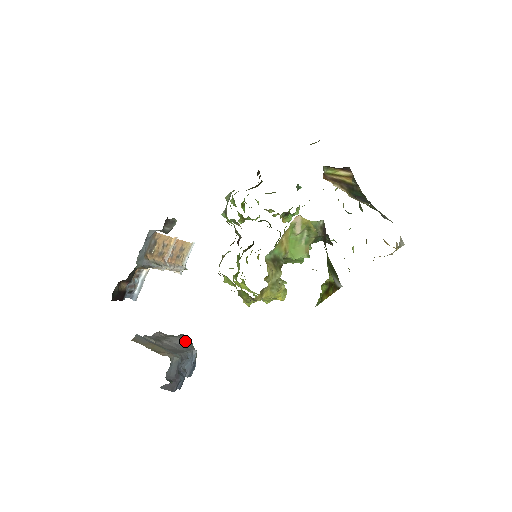
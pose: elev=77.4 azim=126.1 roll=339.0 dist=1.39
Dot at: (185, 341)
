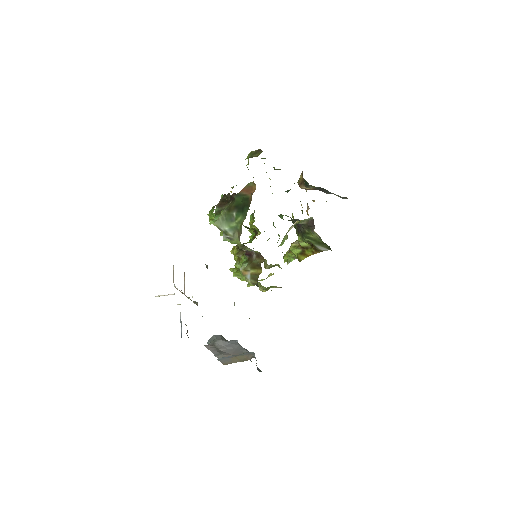
Dot at: (223, 339)
